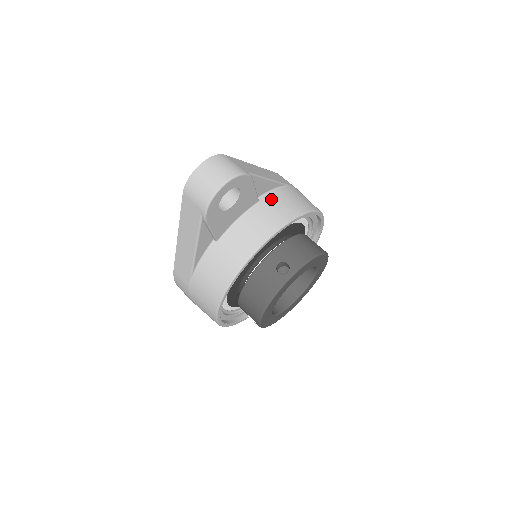
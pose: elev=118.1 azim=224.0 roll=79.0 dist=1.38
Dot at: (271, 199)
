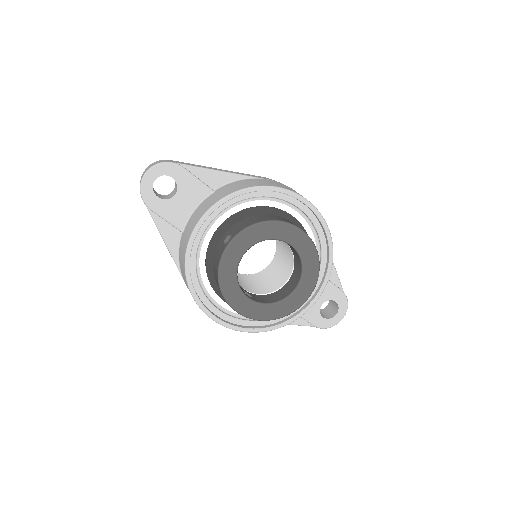
Dot at: (225, 187)
